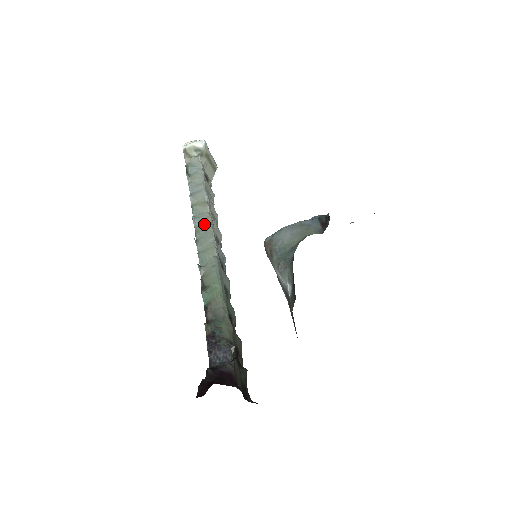
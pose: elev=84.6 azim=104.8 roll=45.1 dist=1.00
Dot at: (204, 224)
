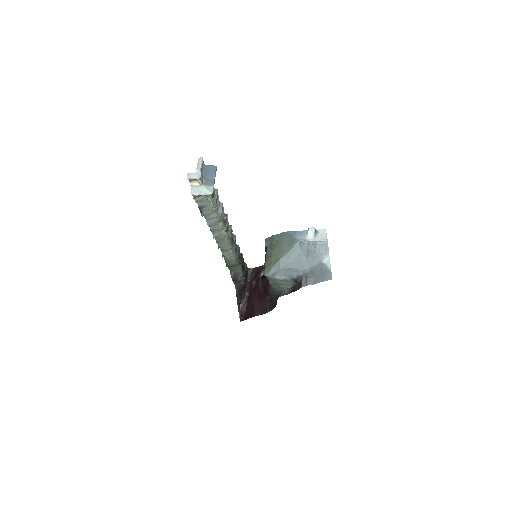
Dot at: (221, 238)
